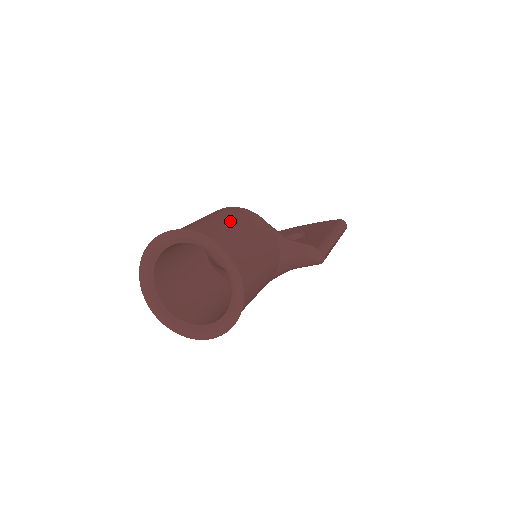
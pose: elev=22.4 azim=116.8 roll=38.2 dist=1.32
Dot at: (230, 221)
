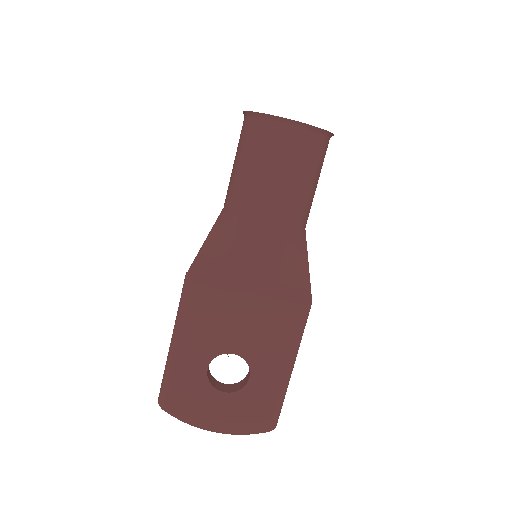
Dot at: occluded
